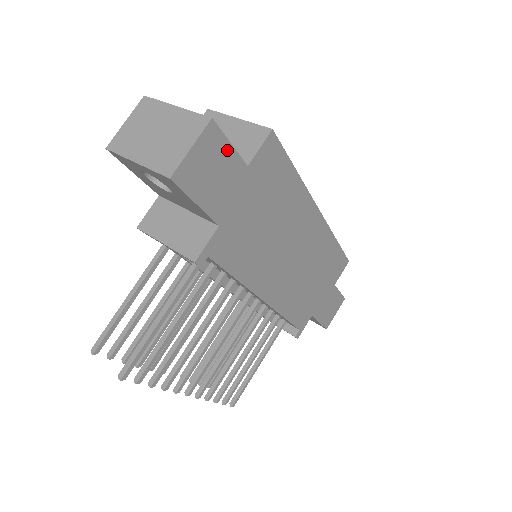
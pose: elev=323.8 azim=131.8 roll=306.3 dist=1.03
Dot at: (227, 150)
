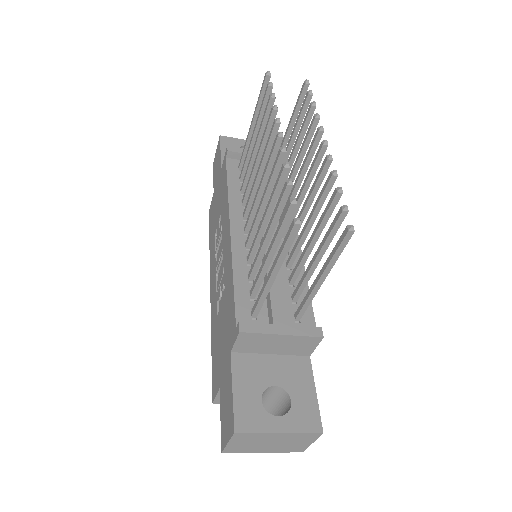
Dot at: occluded
